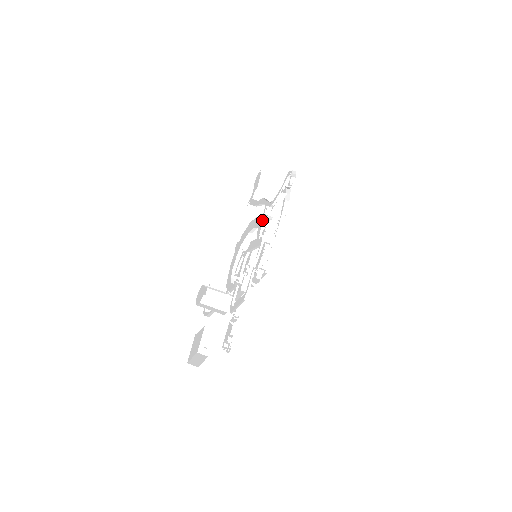
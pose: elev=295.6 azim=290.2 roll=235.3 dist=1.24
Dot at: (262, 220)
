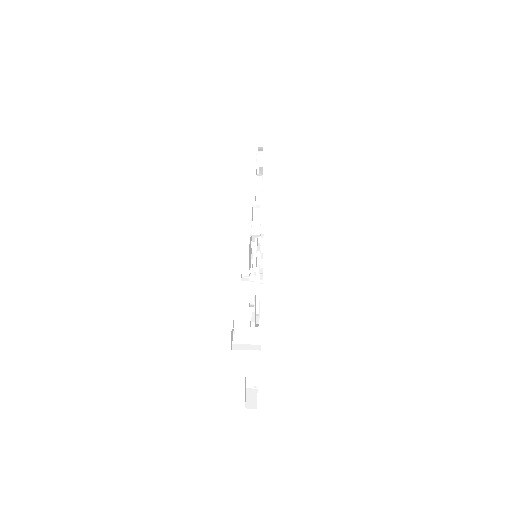
Dot at: occluded
